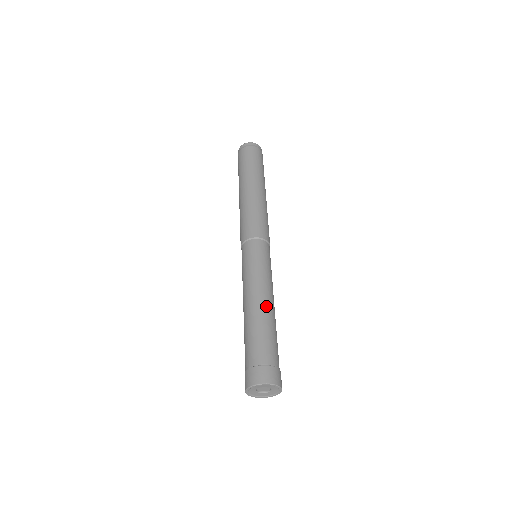
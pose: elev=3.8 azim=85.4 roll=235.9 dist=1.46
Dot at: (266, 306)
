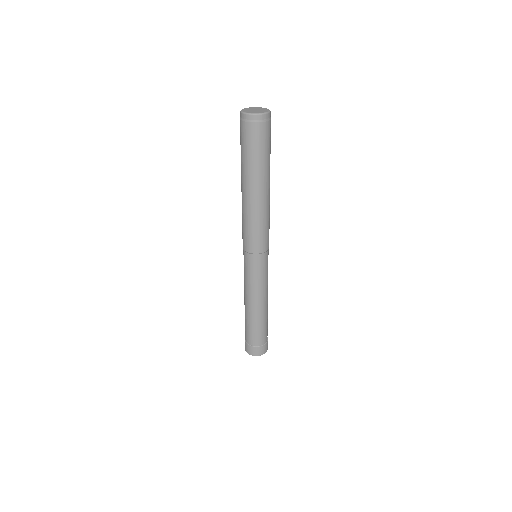
Dot at: (262, 309)
